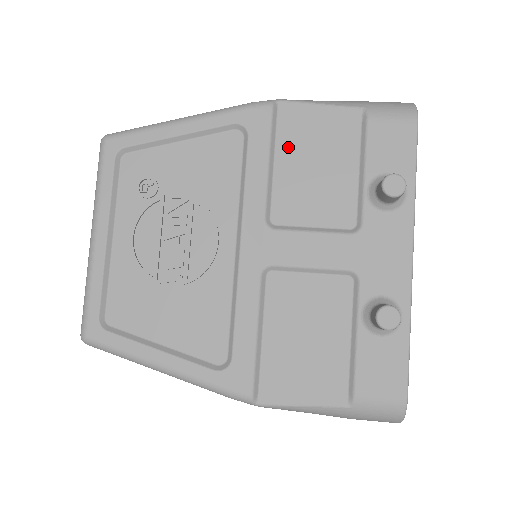
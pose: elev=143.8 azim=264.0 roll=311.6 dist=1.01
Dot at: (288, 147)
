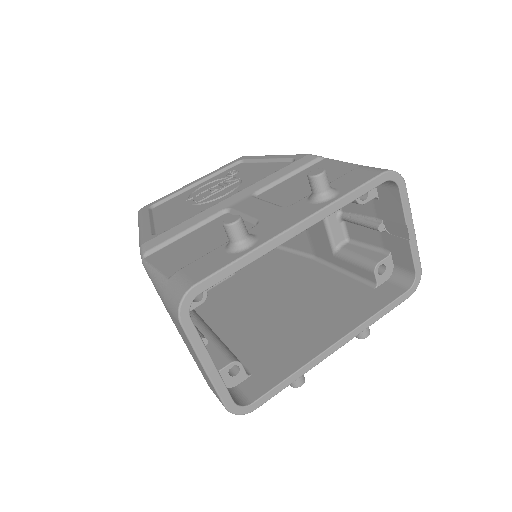
Dot at: (305, 173)
